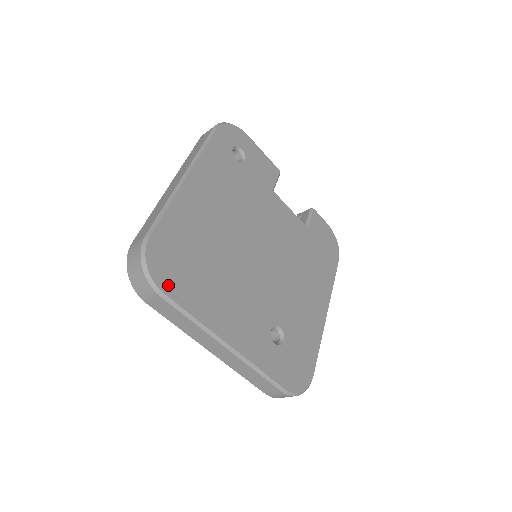
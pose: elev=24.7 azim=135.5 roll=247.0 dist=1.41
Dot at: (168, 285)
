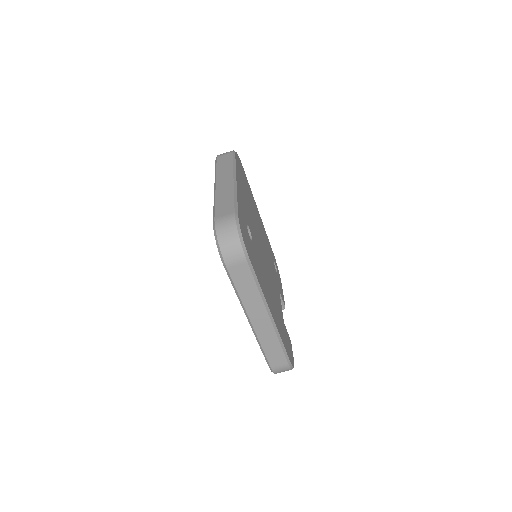
Dot at: (237, 160)
